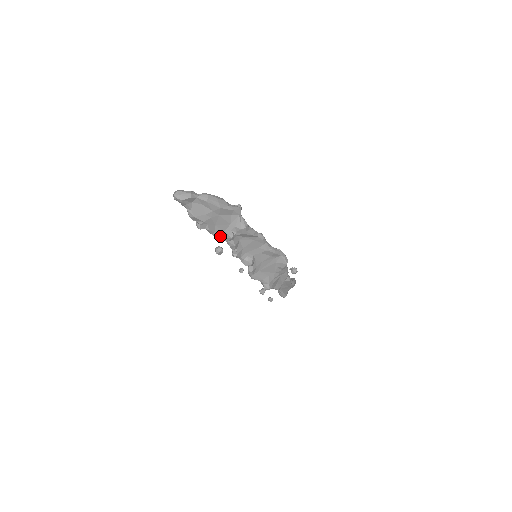
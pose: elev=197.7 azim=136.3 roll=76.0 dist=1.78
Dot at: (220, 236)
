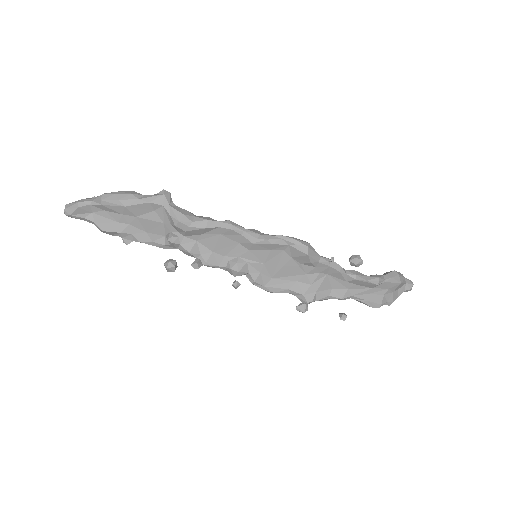
Dot at: (163, 244)
